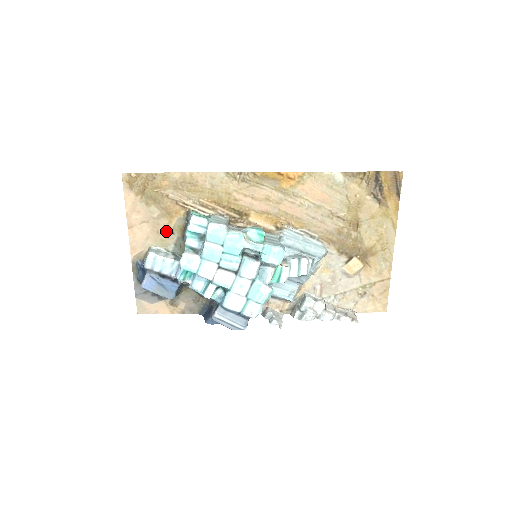
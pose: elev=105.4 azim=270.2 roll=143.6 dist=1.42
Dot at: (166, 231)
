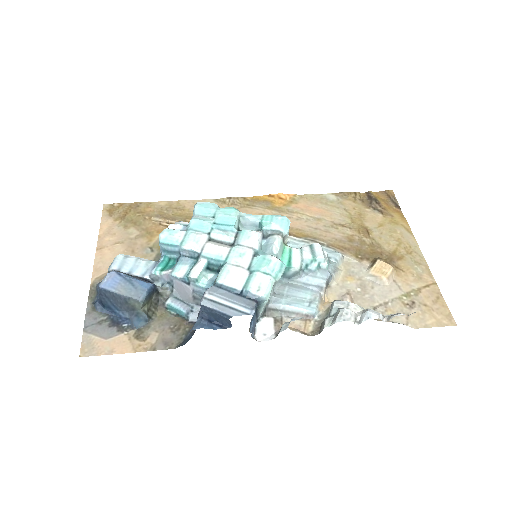
Dot at: (143, 250)
